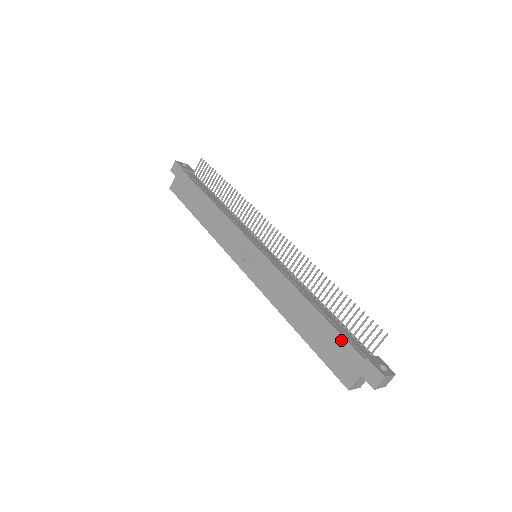
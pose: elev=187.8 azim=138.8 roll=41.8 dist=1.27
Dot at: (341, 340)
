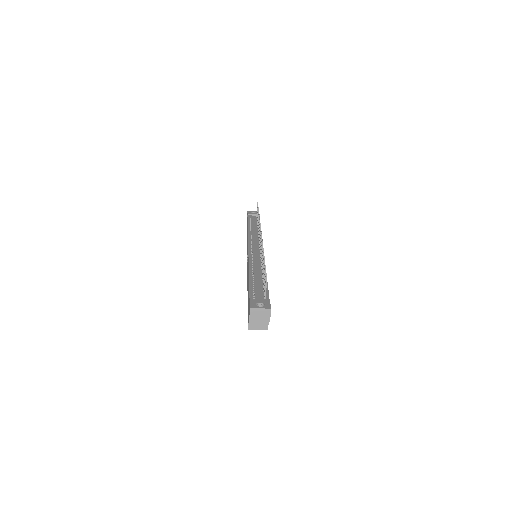
Dot at: occluded
